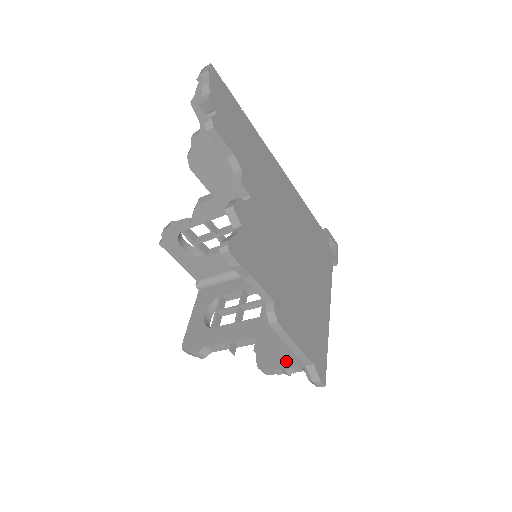
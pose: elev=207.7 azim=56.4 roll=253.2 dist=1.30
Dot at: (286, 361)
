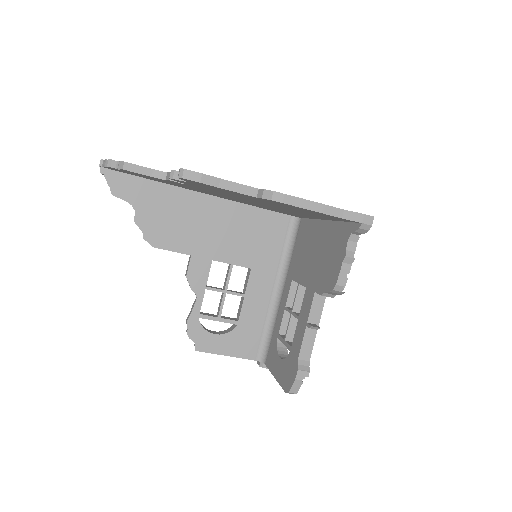
Dot at: (340, 255)
